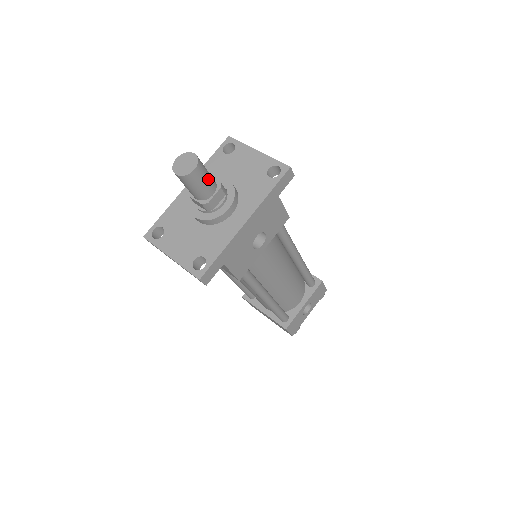
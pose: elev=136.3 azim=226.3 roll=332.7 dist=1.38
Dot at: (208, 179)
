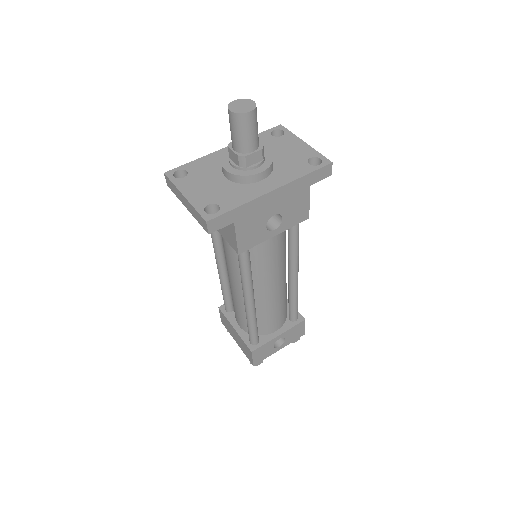
Dot at: (255, 132)
